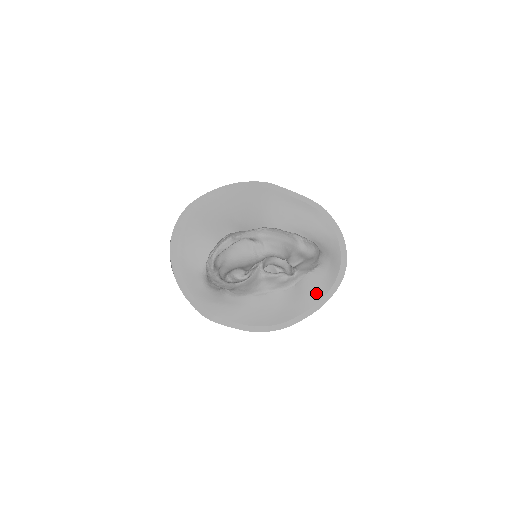
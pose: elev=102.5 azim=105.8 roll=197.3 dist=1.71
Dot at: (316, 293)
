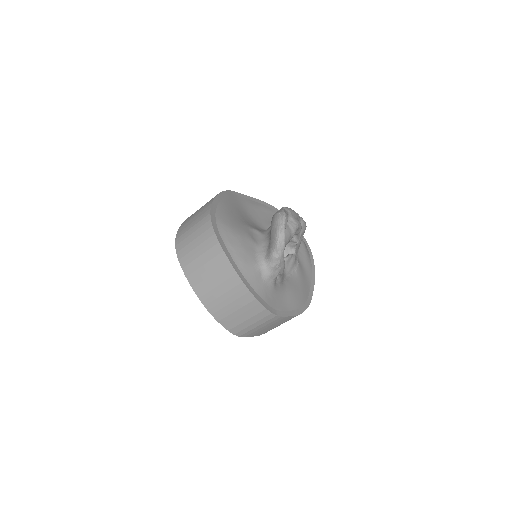
Dot at: (308, 267)
